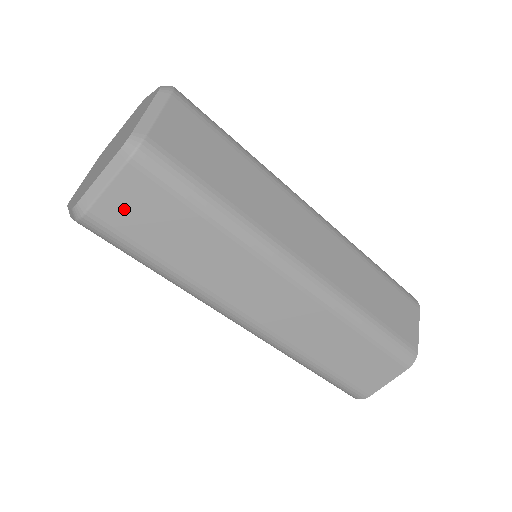
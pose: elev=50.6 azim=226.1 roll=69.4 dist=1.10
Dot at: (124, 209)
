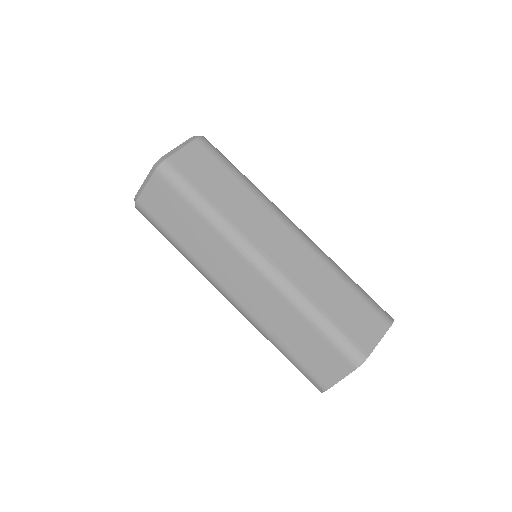
Dot at: (154, 200)
